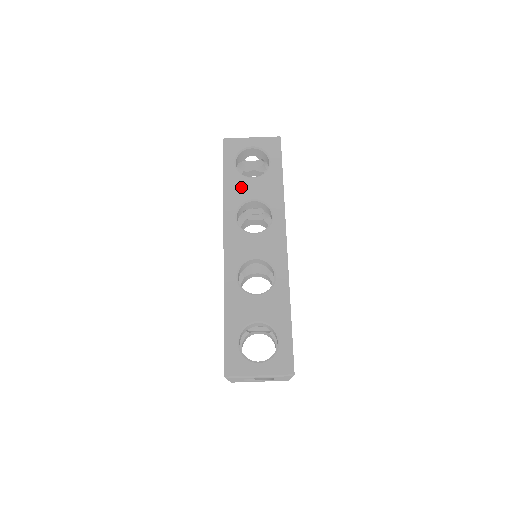
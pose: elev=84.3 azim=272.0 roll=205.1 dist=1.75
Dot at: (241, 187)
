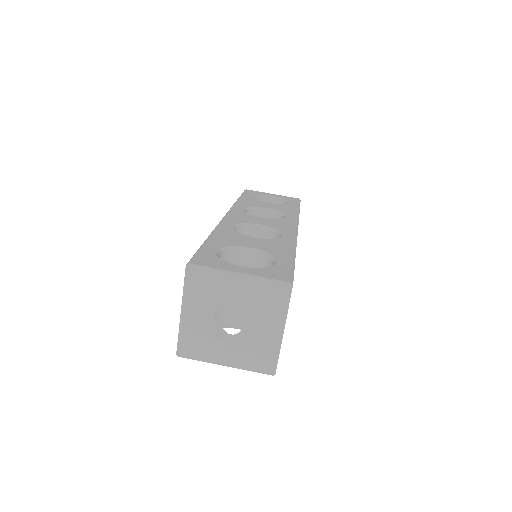
Dot at: (255, 203)
